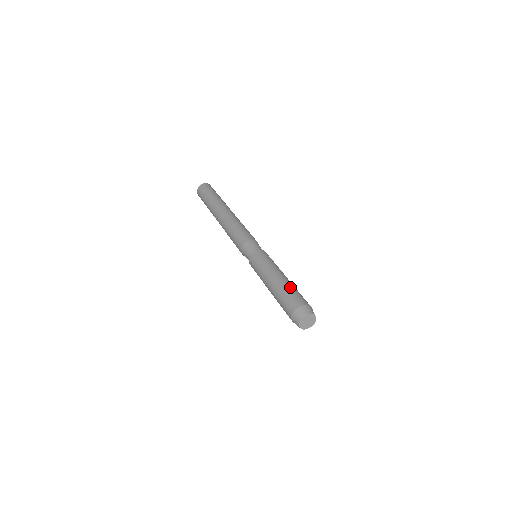
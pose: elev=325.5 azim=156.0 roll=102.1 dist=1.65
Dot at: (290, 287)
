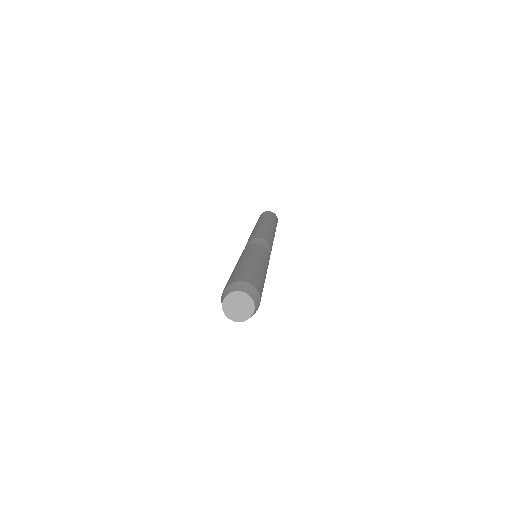
Dot at: (232, 273)
